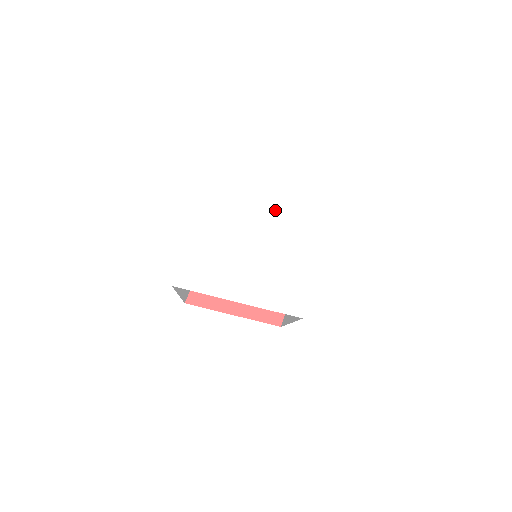
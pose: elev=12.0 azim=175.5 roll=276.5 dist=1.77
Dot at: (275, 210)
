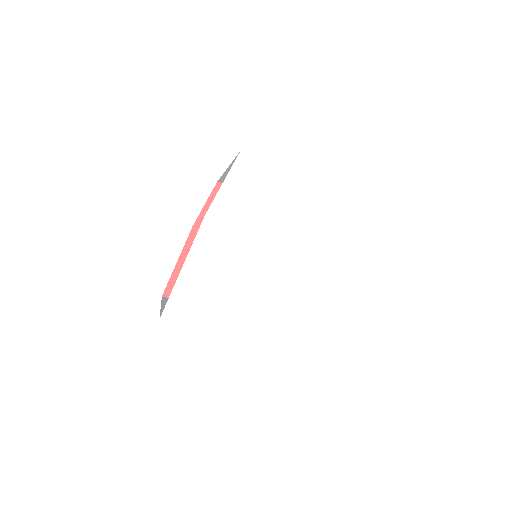
Dot at: (294, 218)
